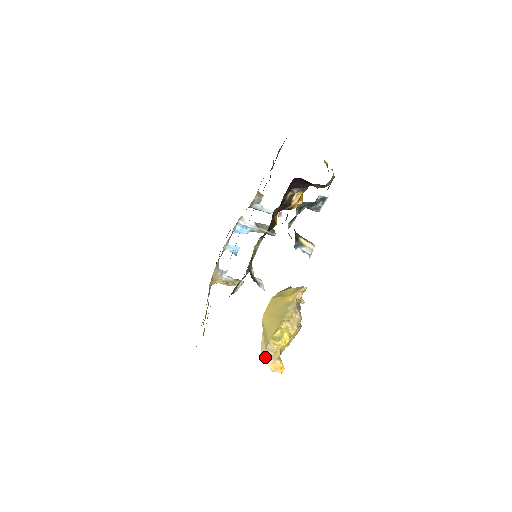
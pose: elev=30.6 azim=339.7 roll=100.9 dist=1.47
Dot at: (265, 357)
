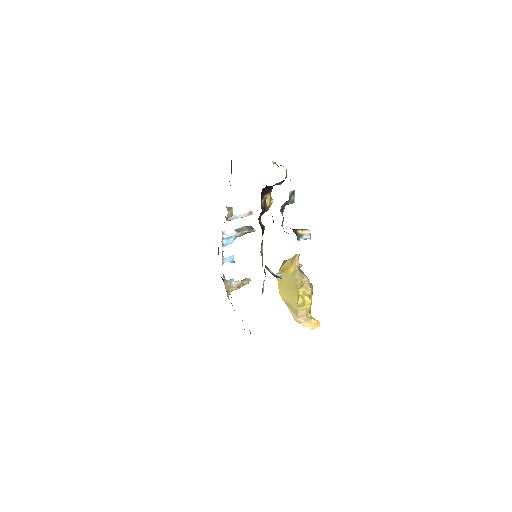
Dot at: (301, 323)
